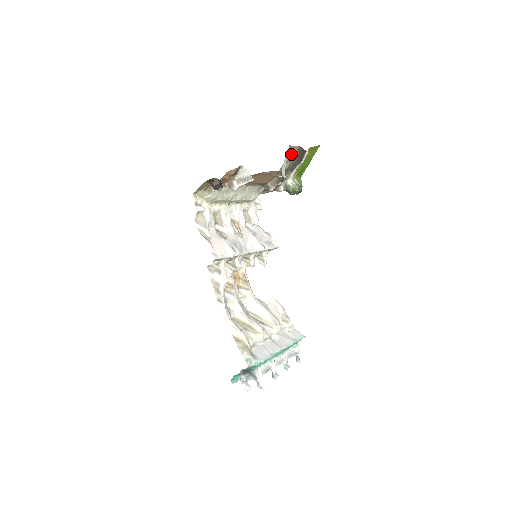
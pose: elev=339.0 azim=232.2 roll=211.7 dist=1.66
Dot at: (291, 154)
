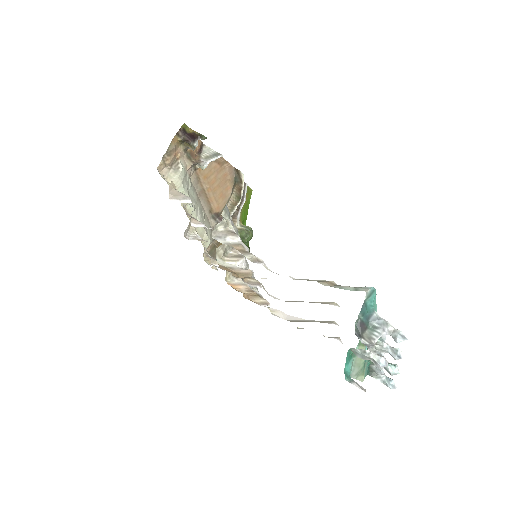
Dot at: occluded
